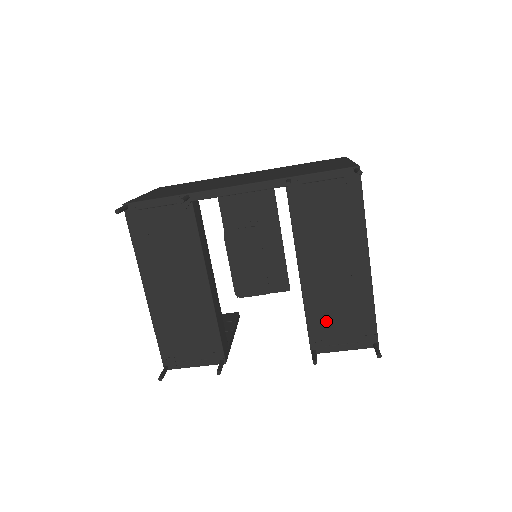
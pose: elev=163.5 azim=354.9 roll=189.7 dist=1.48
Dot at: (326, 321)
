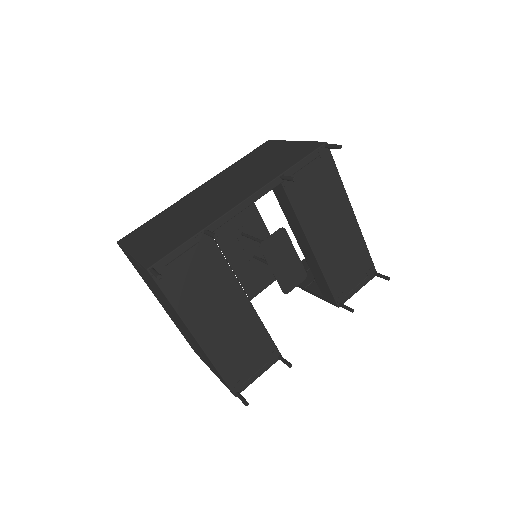
Dot at: (340, 276)
